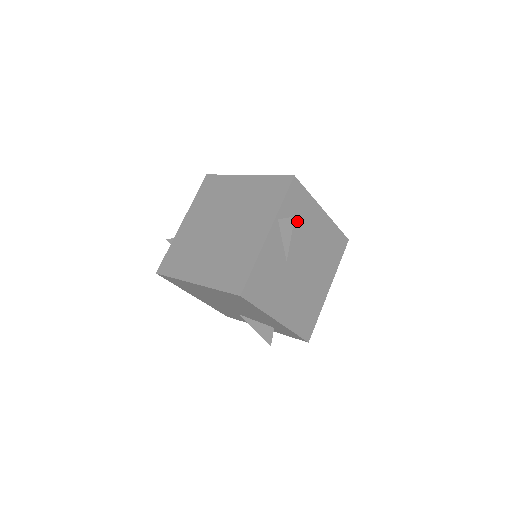
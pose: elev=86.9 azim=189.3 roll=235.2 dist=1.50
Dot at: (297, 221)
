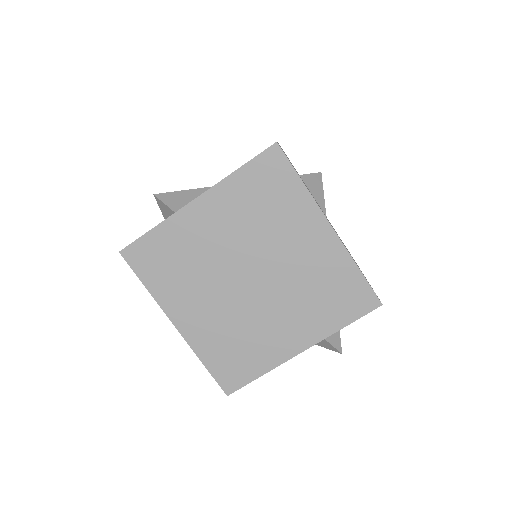
Dot at: occluded
